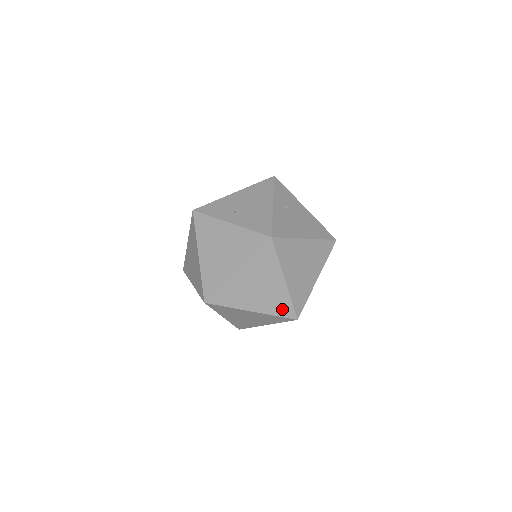
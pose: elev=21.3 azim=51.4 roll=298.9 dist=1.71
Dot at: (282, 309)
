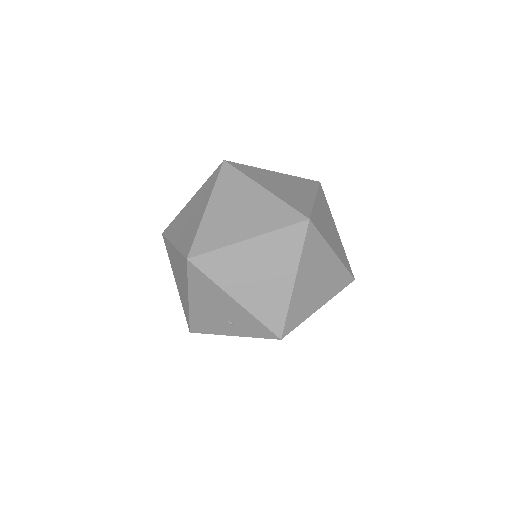
Dot at: (345, 261)
